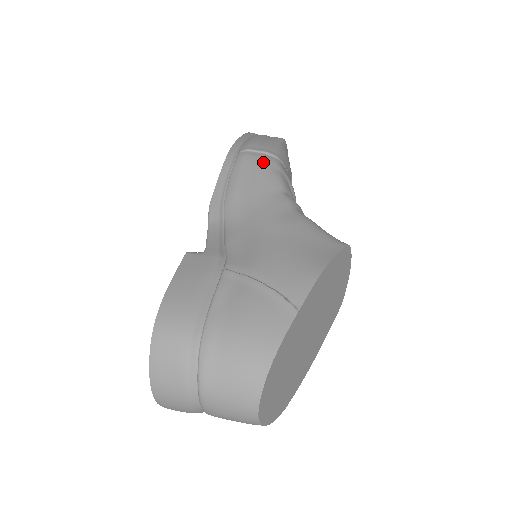
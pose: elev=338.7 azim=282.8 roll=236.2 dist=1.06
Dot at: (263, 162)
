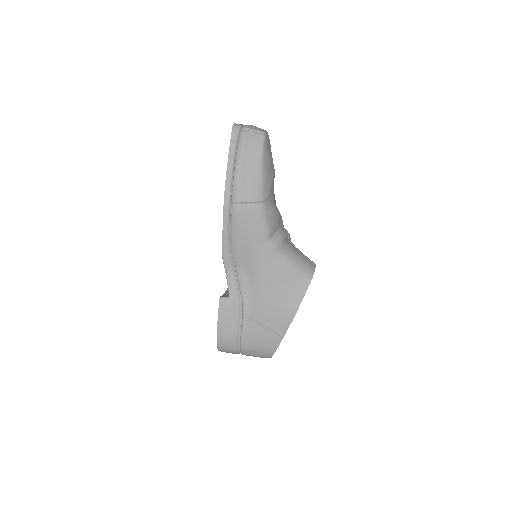
Dot at: (252, 216)
